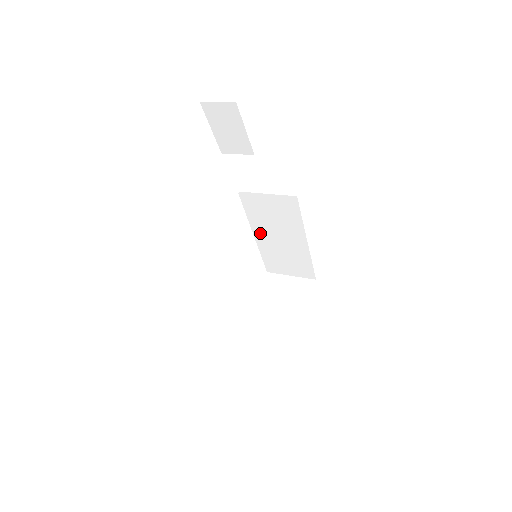
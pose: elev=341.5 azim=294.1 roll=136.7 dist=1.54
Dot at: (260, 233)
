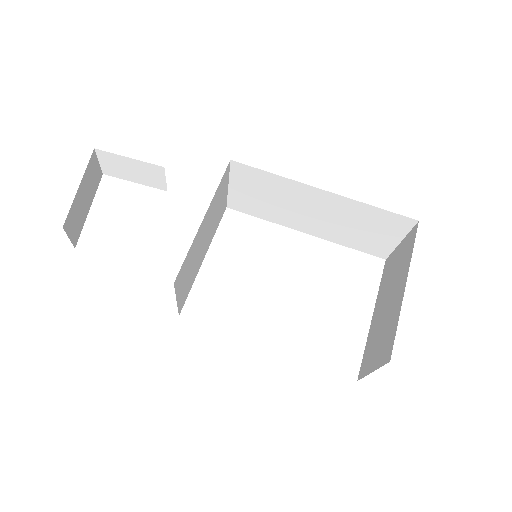
Dot at: (300, 225)
